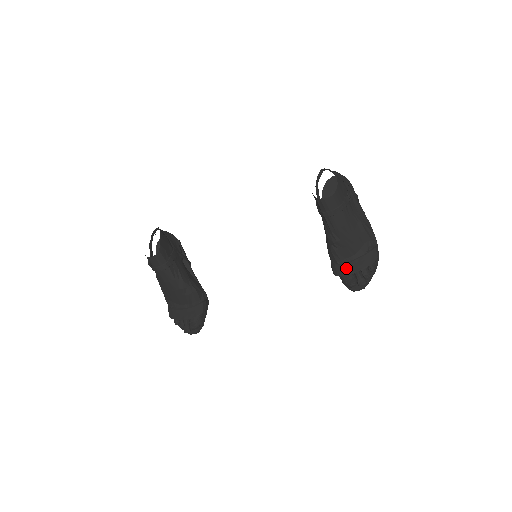
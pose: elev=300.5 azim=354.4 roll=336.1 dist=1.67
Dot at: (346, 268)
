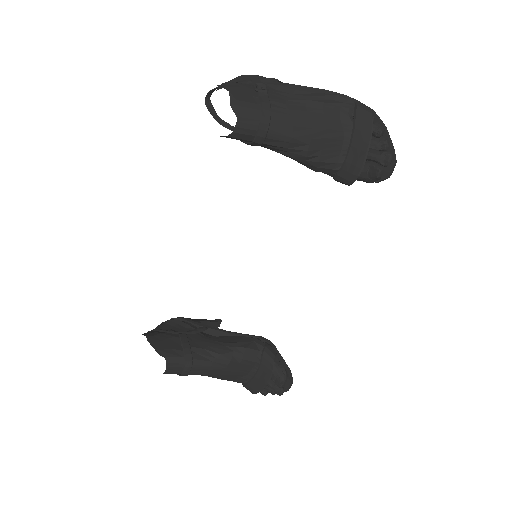
Dot at: (351, 165)
